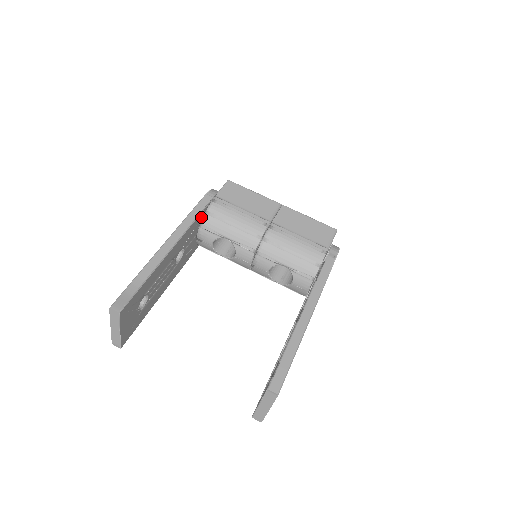
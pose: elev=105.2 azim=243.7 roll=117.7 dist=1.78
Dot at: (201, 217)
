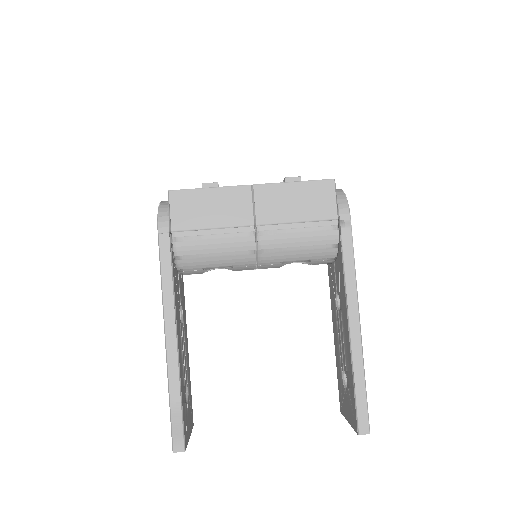
Dot at: (173, 265)
